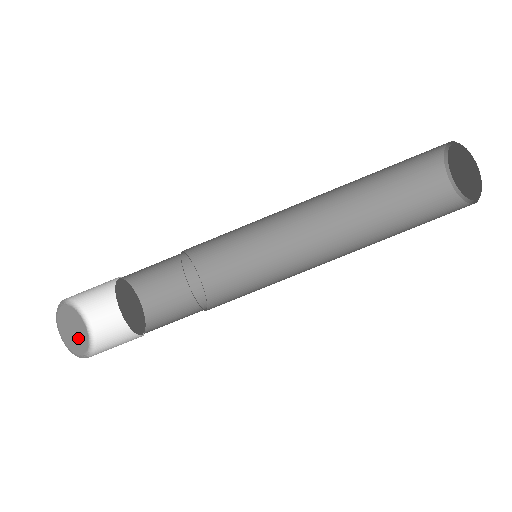
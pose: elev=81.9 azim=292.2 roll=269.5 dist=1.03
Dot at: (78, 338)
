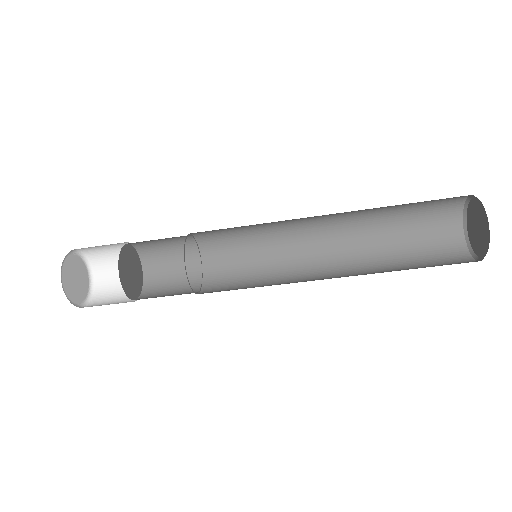
Dot at: (81, 281)
